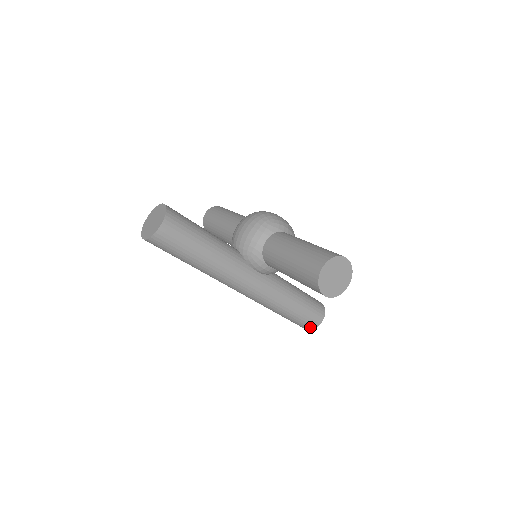
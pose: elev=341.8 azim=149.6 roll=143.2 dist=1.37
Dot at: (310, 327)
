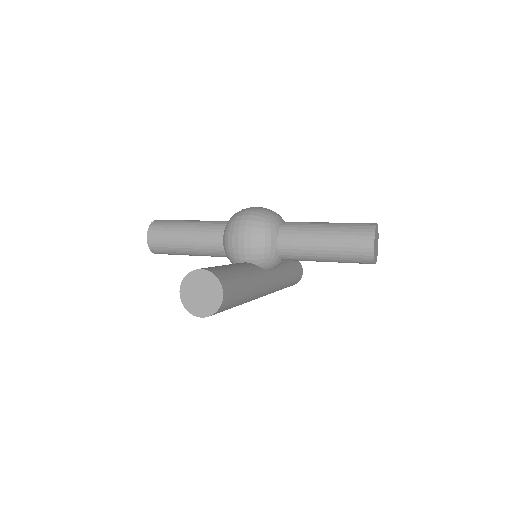
Dot at: (297, 282)
